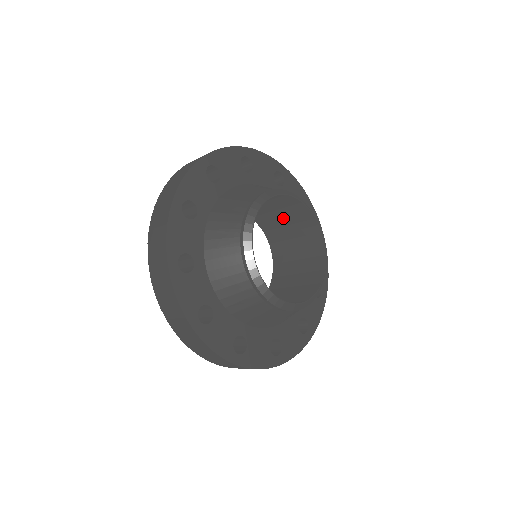
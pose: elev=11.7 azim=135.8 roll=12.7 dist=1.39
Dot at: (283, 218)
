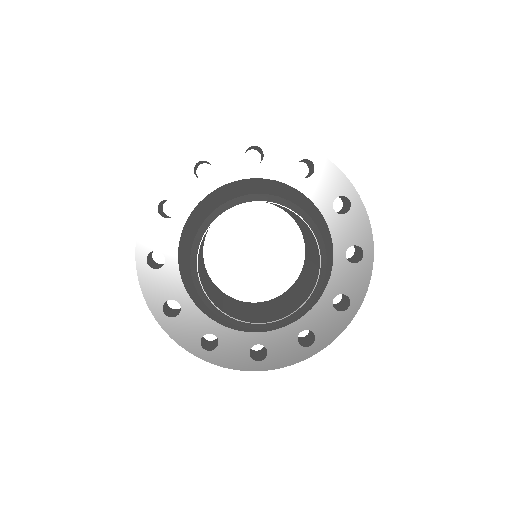
Dot at: (310, 242)
